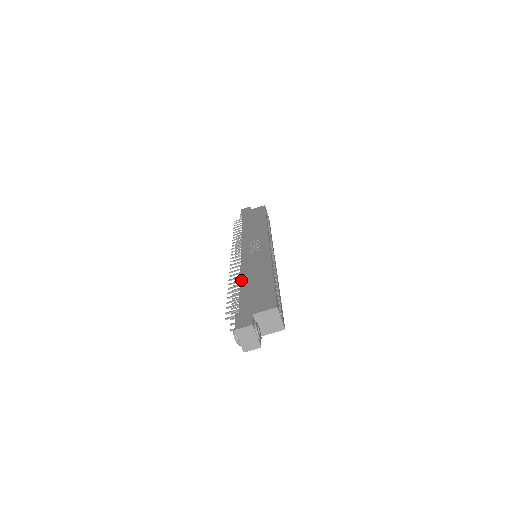
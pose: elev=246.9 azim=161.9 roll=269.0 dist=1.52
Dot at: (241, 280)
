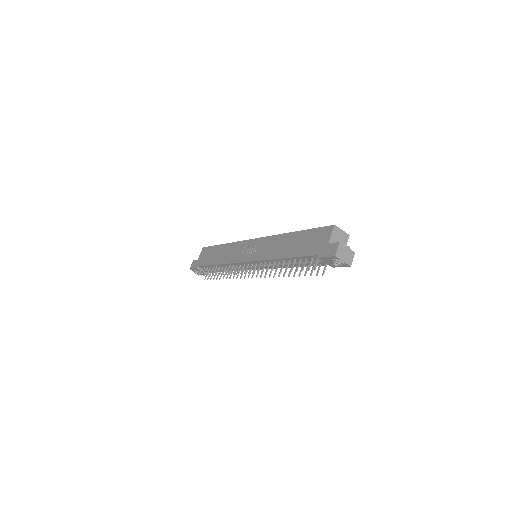
Dot at: (282, 257)
